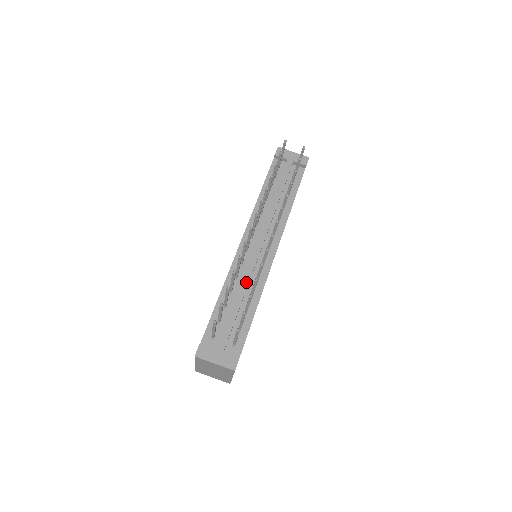
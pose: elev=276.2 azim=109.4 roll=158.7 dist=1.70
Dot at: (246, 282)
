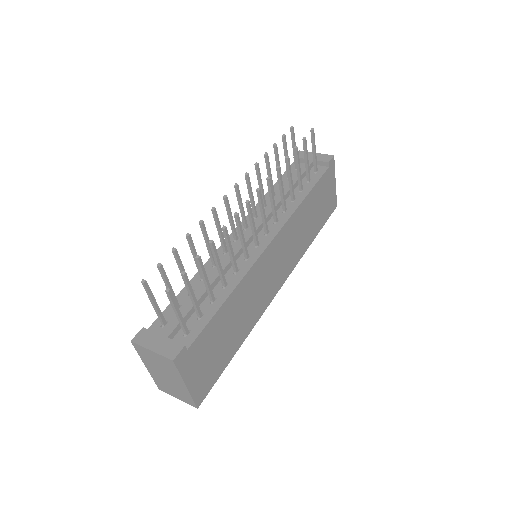
Dot at: (222, 267)
